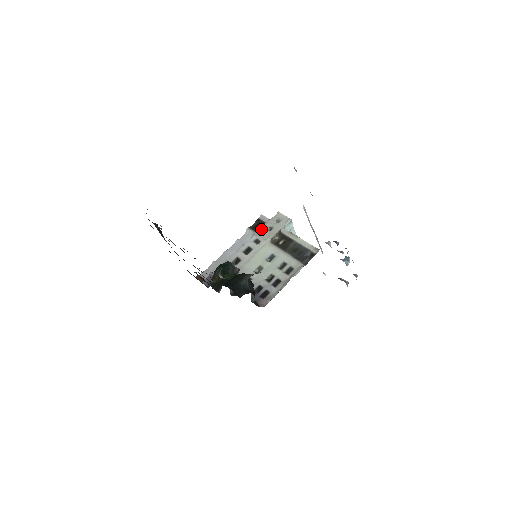
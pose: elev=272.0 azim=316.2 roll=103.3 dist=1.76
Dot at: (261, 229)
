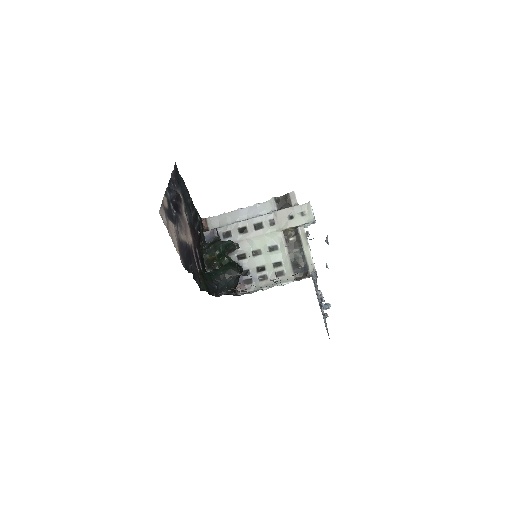
Dot at: (283, 211)
